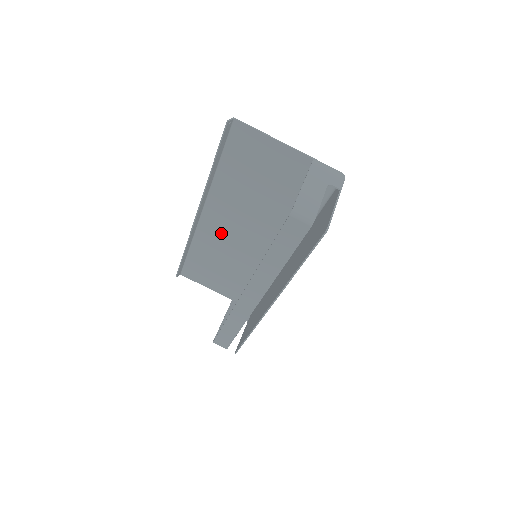
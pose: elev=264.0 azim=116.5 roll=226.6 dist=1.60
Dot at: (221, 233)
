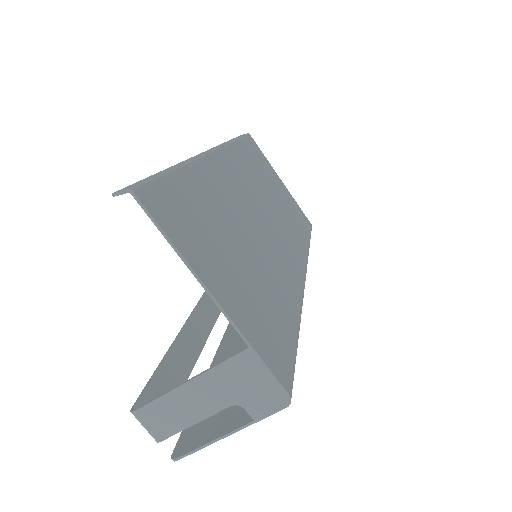
Dot at: (244, 182)
